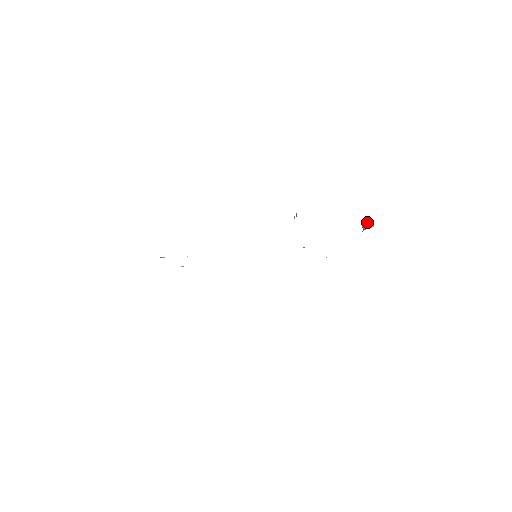
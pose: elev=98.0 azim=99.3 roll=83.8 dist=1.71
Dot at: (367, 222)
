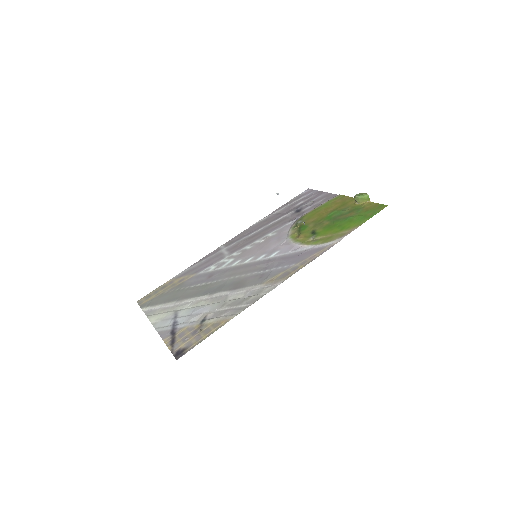
Dot at: (362, 197)
